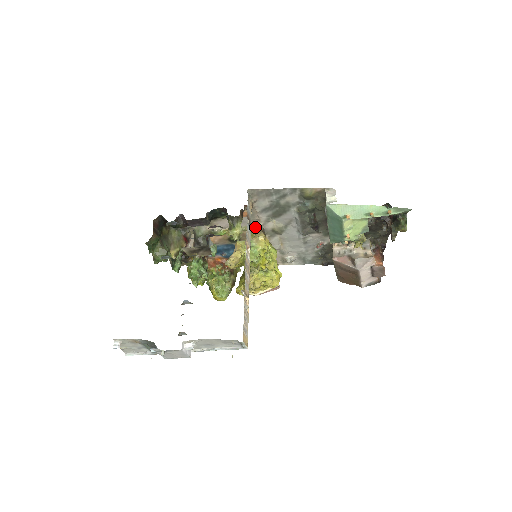
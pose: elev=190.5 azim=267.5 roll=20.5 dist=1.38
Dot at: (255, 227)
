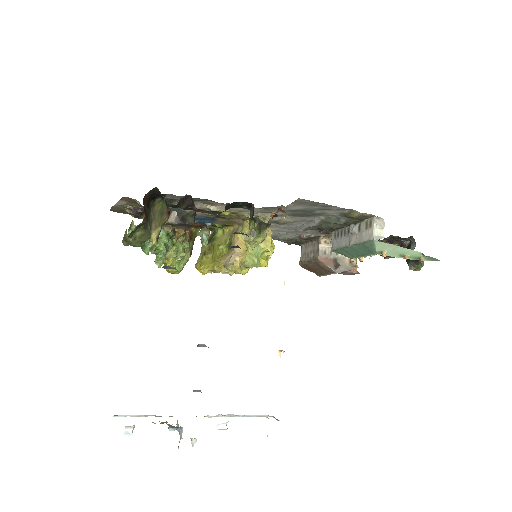
Dot at: (261, 216)
